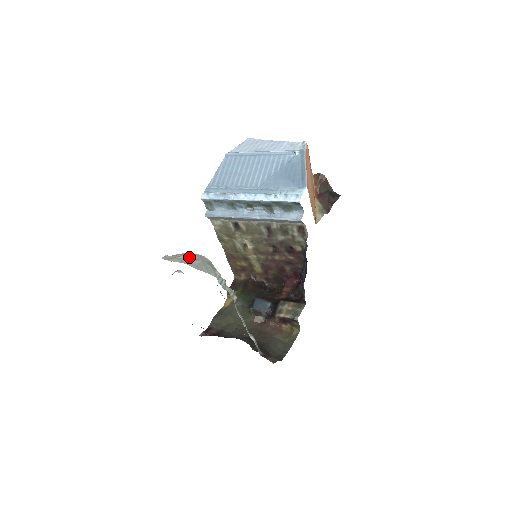
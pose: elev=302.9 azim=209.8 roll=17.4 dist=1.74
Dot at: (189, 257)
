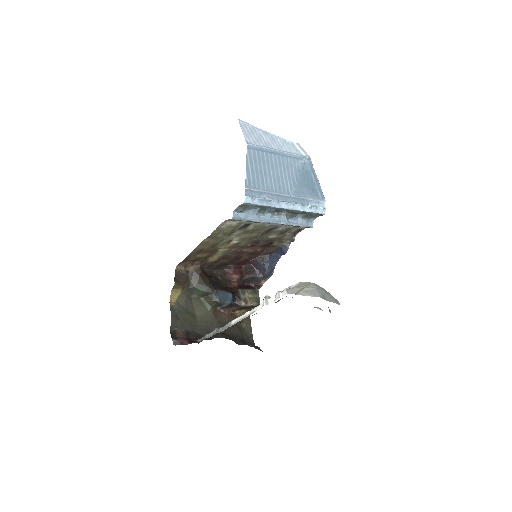
Dot at: (313, 288)
